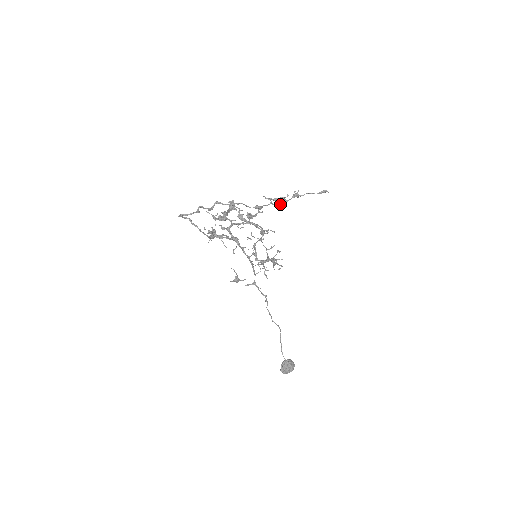
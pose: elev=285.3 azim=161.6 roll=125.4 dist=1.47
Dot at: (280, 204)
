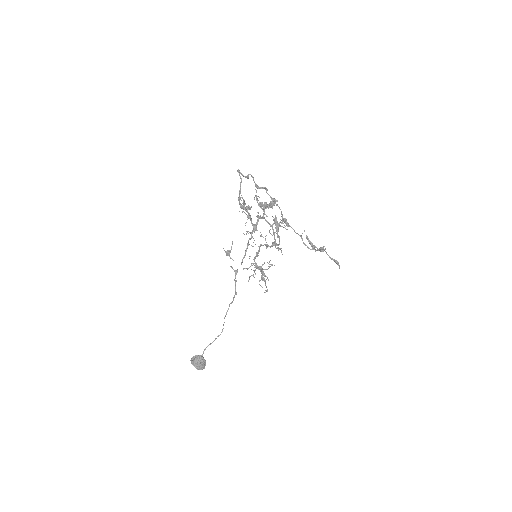
Dot at: occluded
